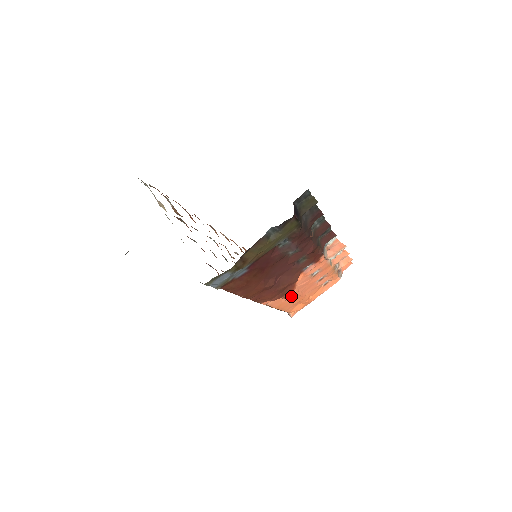
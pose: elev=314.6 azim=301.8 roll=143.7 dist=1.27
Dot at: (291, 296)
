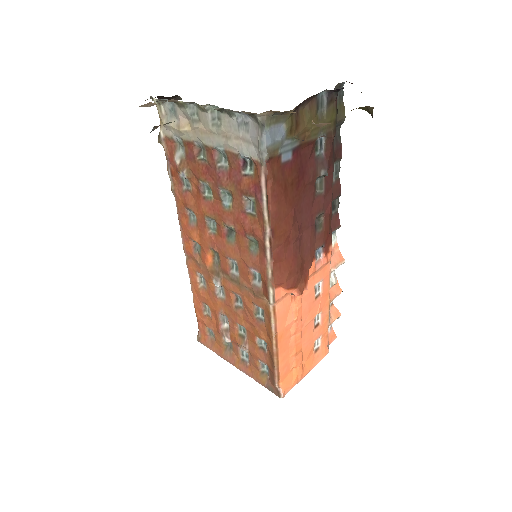
Dot at: (297, 313)
